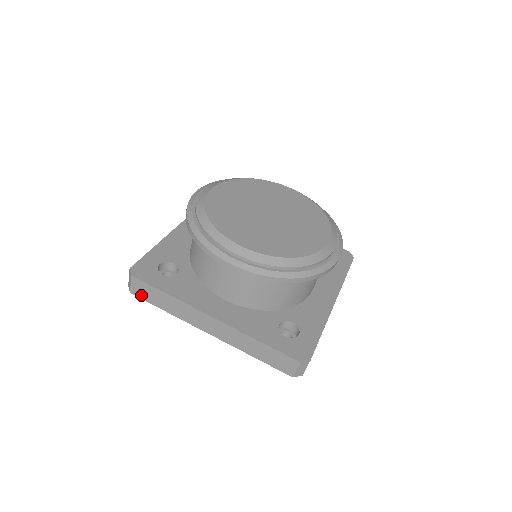
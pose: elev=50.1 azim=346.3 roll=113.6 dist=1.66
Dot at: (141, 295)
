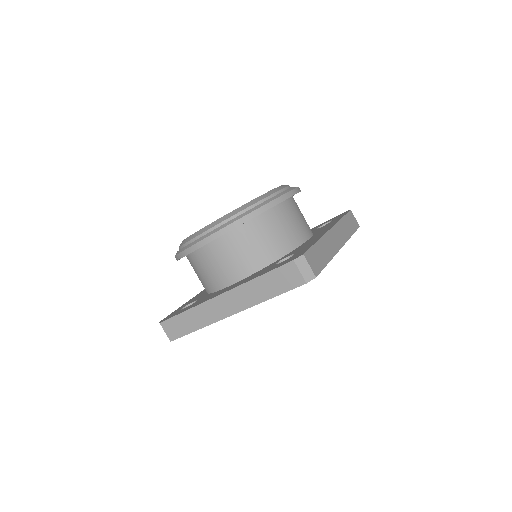
Dot at: (176, 334)
